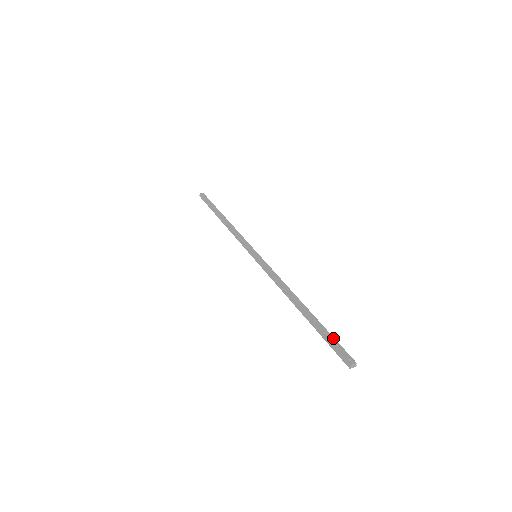
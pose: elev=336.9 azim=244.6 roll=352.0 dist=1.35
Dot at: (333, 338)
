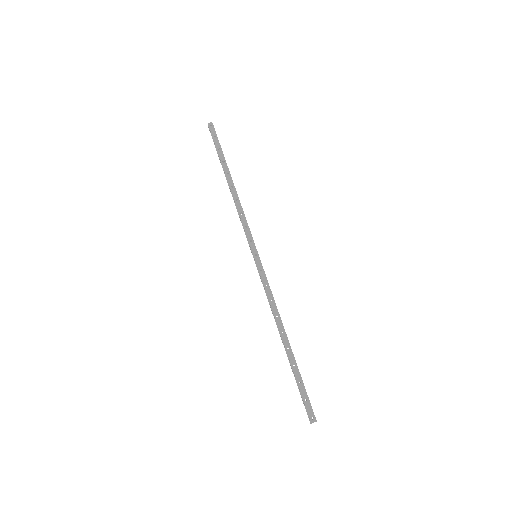
Dot at: (304, 390)
